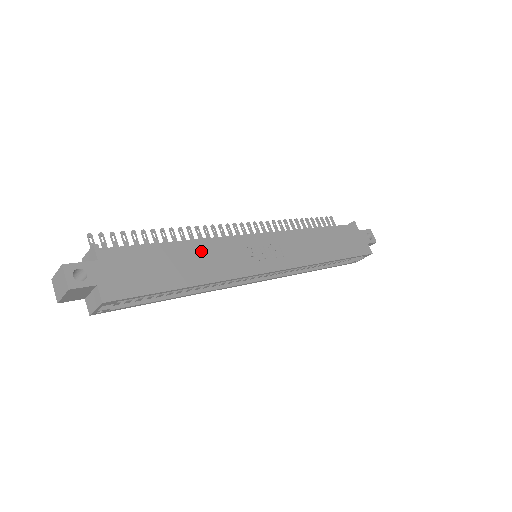
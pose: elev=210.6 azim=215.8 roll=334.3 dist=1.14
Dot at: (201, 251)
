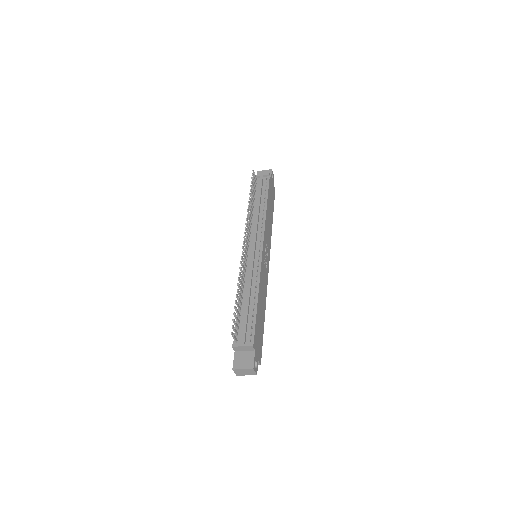
Dot at: (261, 293)
